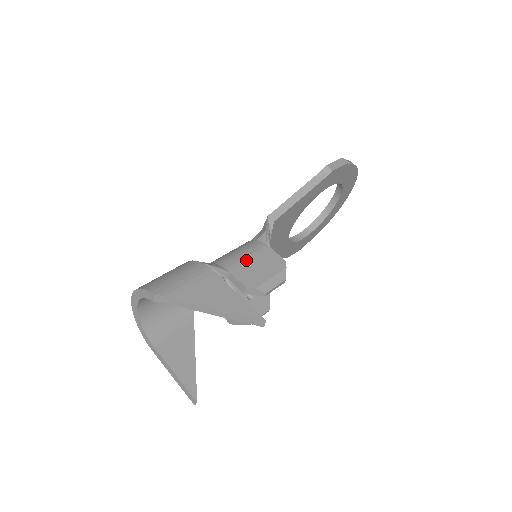
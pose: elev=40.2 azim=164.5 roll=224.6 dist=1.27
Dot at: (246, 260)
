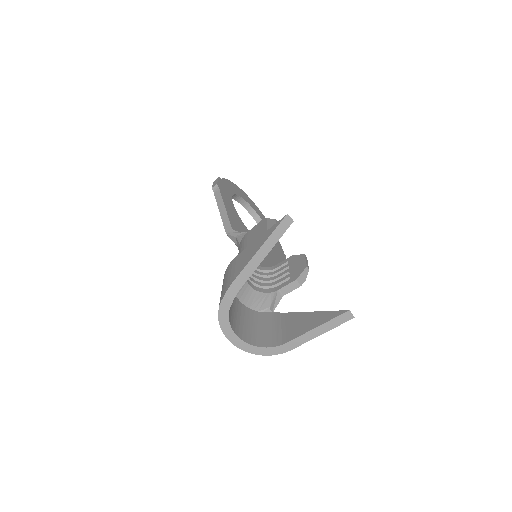
Dot at: (246, 245)
